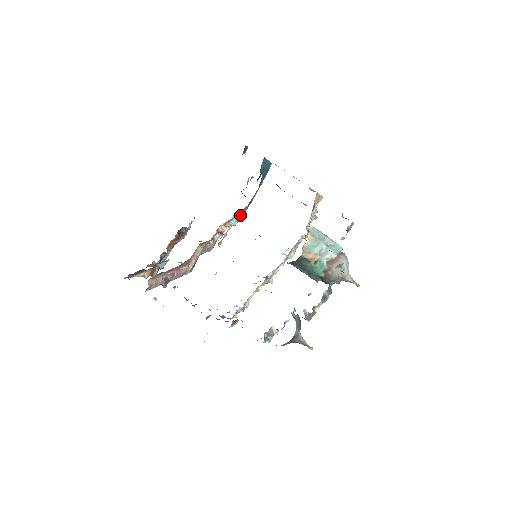
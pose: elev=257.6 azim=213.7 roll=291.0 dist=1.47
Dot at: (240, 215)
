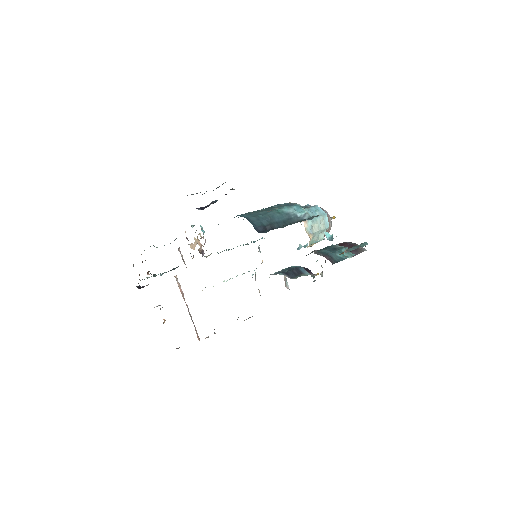
Dot at: occluded
